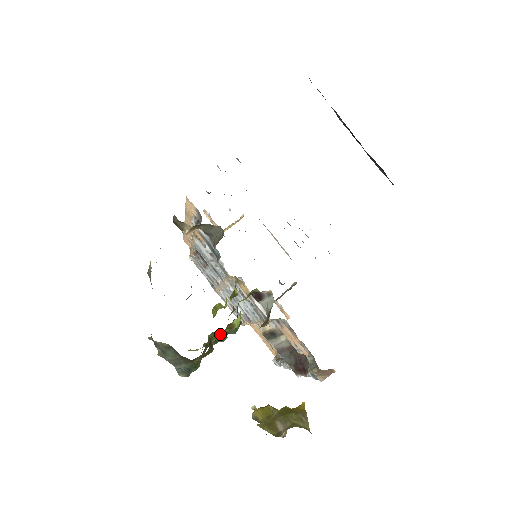
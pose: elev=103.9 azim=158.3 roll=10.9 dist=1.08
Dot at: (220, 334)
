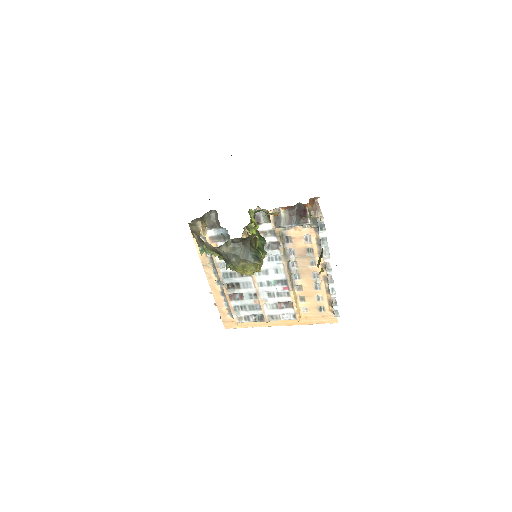
Dot at: occluded
